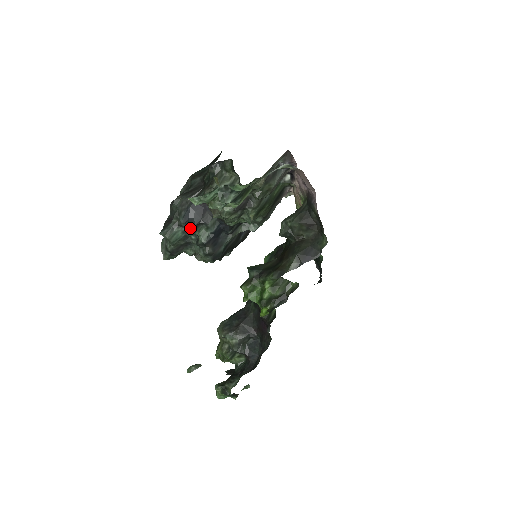
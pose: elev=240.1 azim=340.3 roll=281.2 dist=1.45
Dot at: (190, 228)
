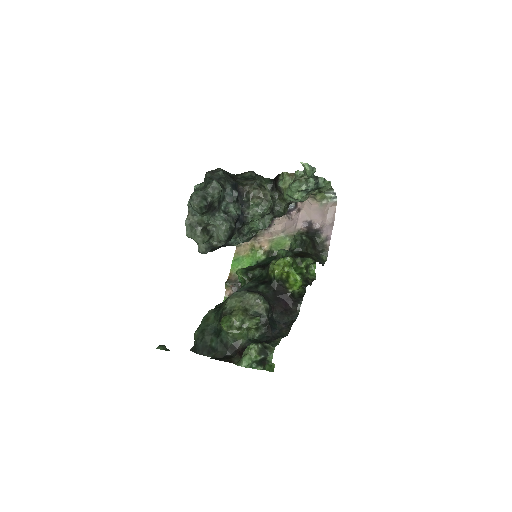
Dot at: (233, 197)
